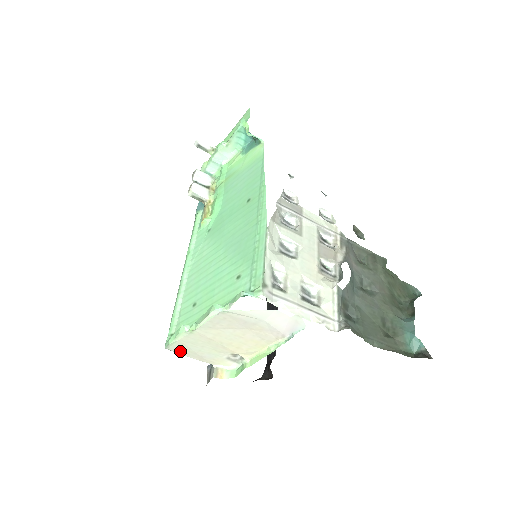
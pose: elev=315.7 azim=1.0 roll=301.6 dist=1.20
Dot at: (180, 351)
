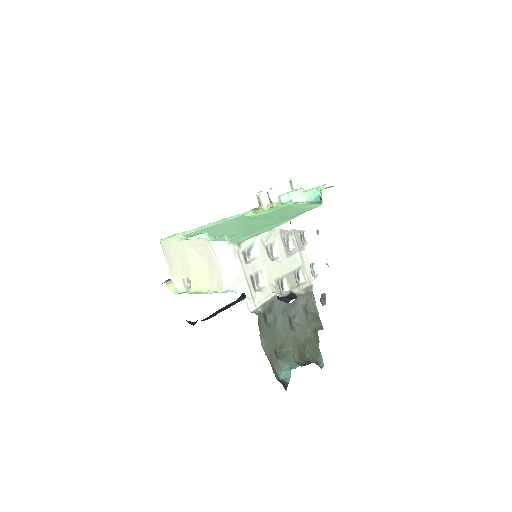
Dot at: (165, 250)
